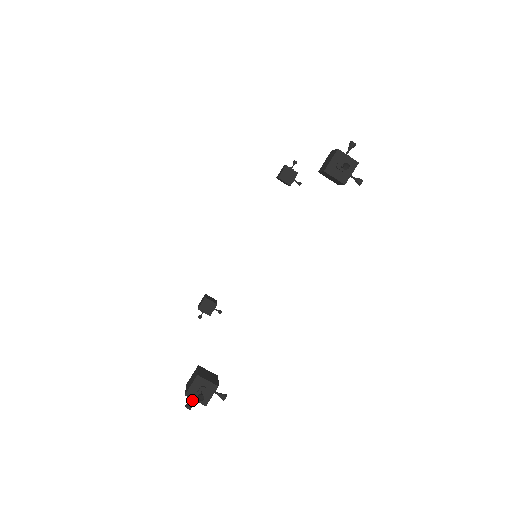
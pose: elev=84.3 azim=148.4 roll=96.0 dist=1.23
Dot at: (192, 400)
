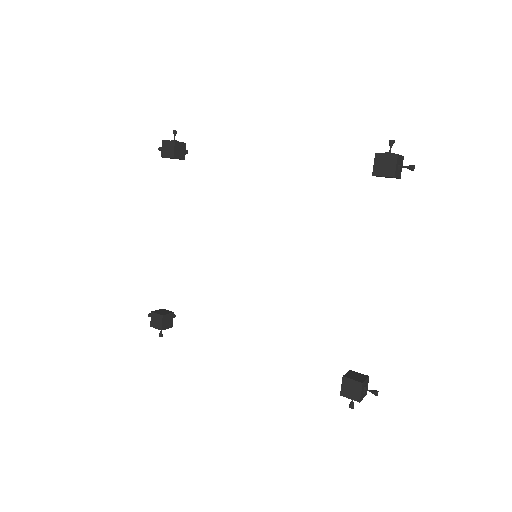
Dot at: occluded
